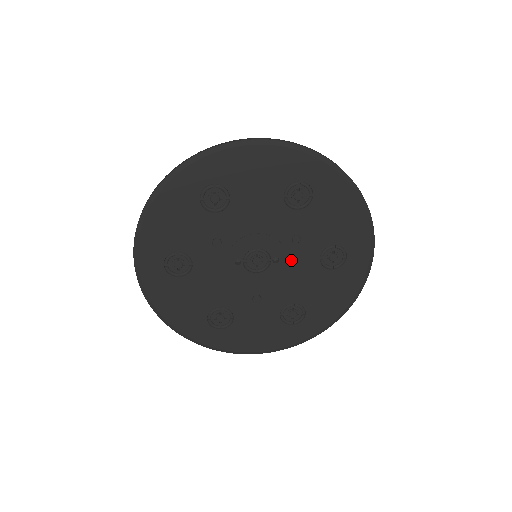
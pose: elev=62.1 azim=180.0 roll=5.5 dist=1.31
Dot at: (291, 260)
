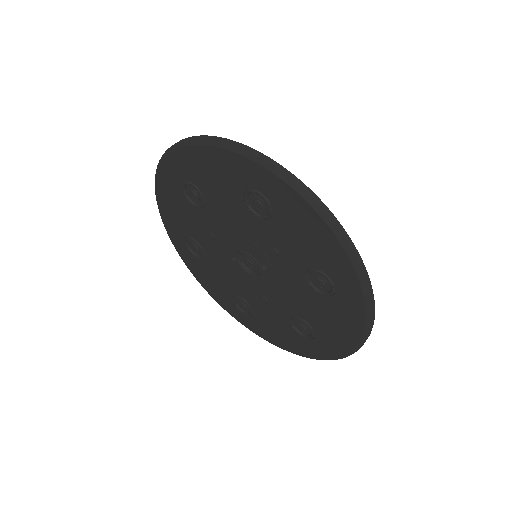
Dot at: (278, 272)
